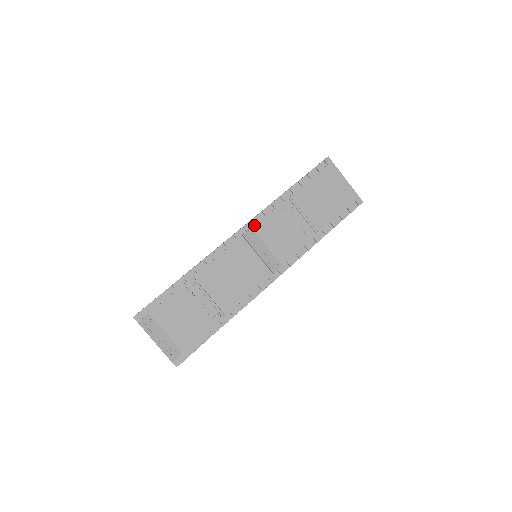
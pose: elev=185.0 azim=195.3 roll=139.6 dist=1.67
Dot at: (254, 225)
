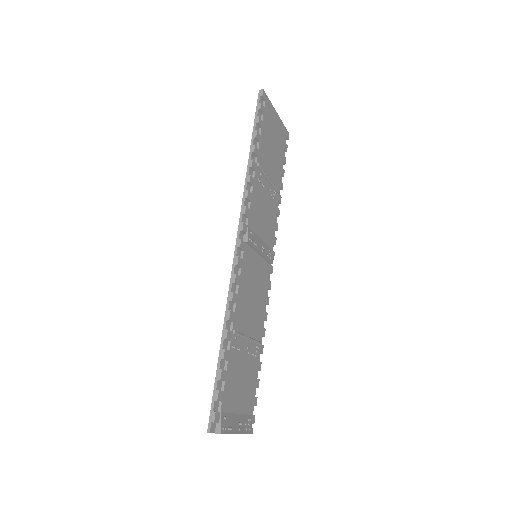
Dot at: (248, 221)
